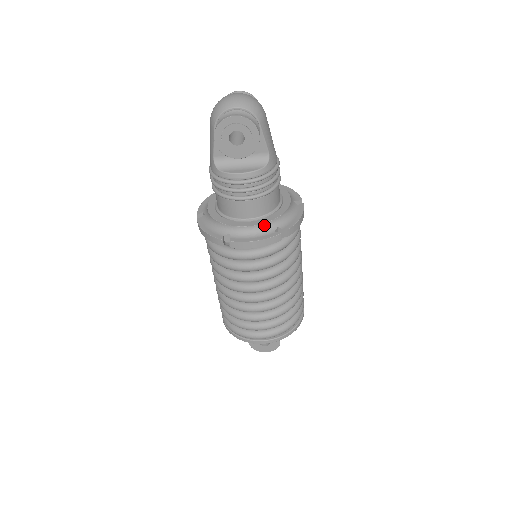
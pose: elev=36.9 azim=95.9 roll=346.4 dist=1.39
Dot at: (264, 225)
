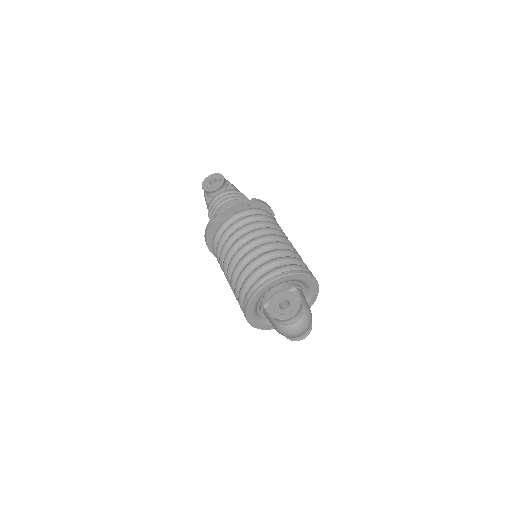
Dot at: occluded
